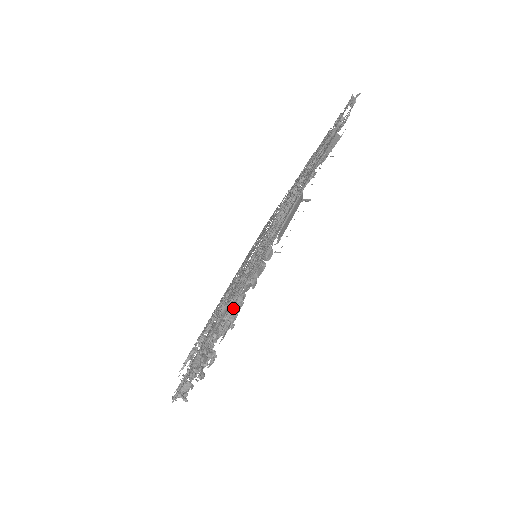
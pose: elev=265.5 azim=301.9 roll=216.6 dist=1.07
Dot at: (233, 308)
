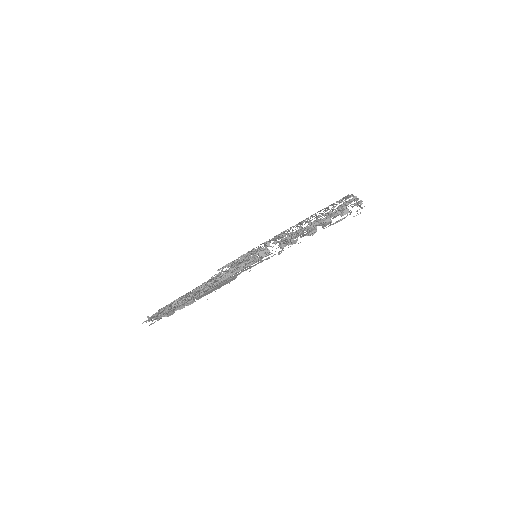
Dot at: occluded
